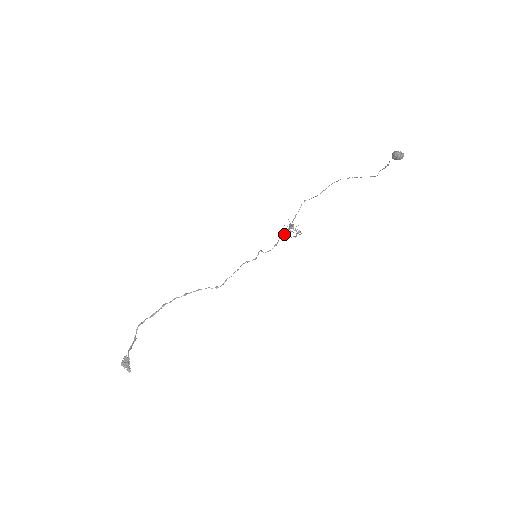
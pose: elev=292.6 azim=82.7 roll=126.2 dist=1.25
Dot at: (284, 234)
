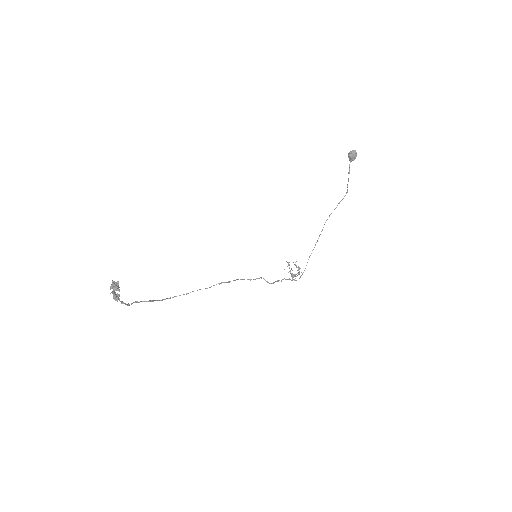
Dot at: (286, 279)
